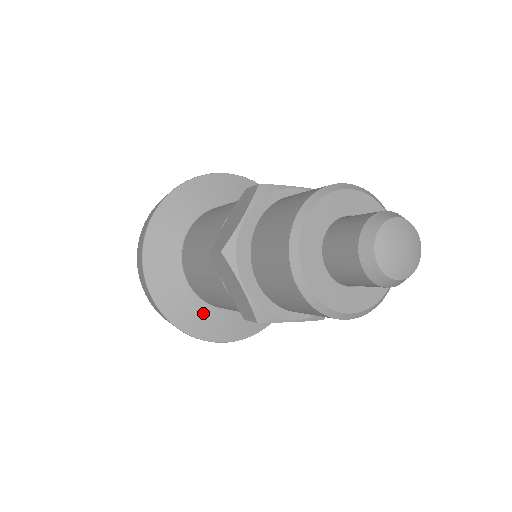
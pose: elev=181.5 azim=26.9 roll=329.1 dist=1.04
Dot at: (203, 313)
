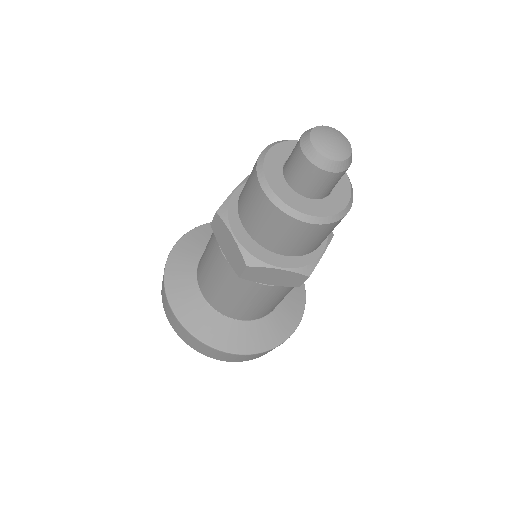
Dot at: (187, 274)
